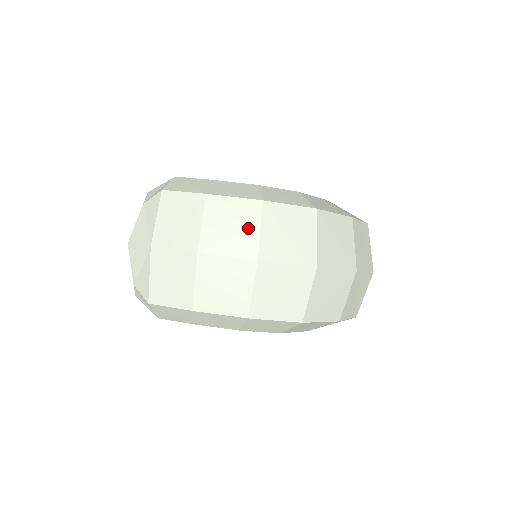
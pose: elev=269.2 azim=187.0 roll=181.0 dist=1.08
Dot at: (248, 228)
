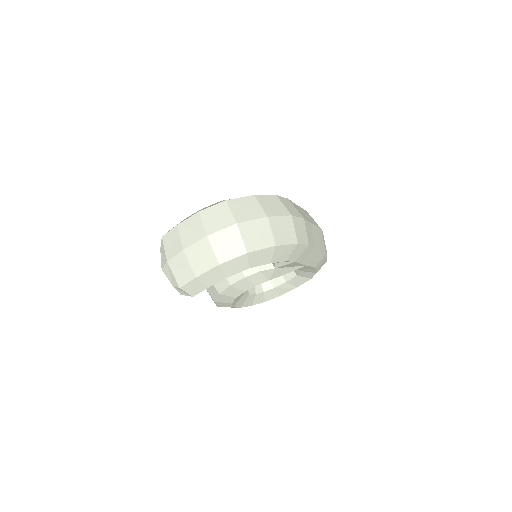
Dot at: (198, 226)
